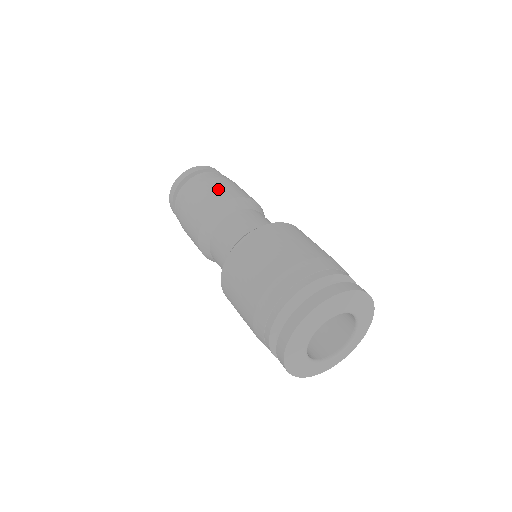
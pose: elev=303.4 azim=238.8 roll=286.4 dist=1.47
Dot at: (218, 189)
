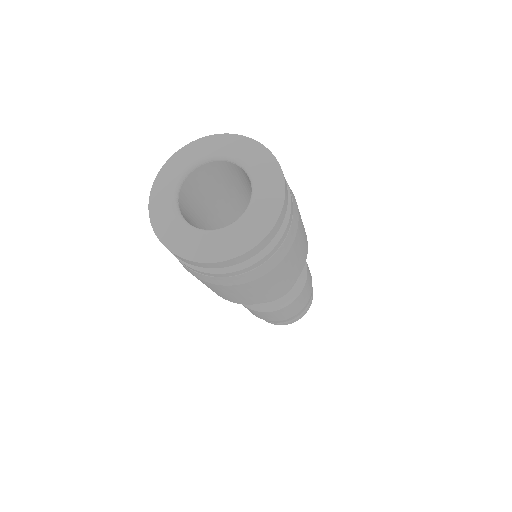
Dot at: occluded
